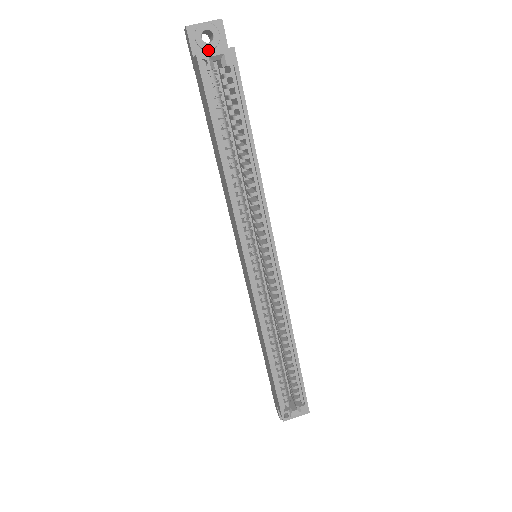
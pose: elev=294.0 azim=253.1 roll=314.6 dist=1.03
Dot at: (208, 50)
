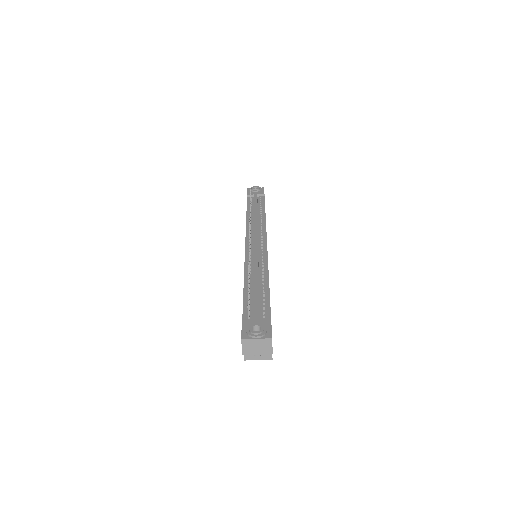
Dot at: occluded
